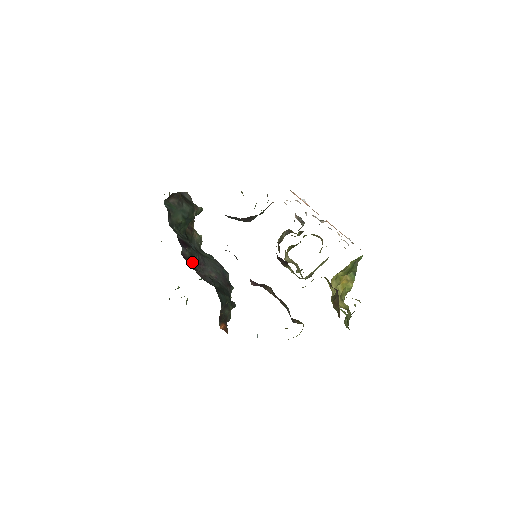
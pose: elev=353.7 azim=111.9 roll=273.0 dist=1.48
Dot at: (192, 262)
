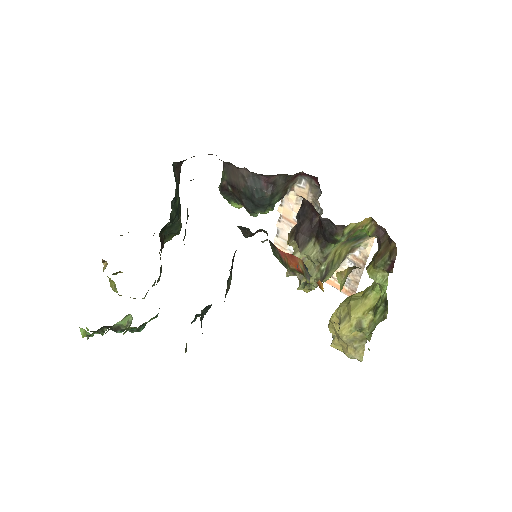
Dot at: occluded
